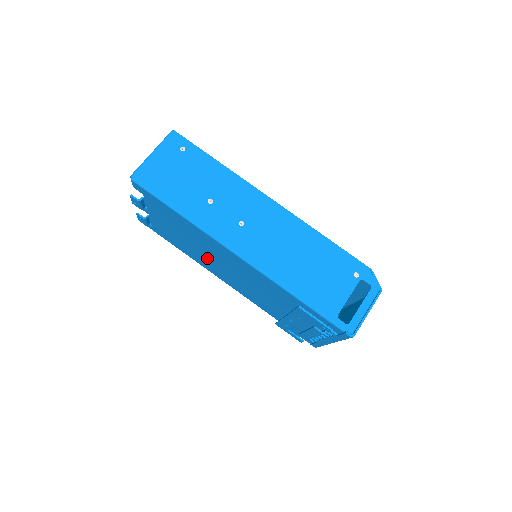
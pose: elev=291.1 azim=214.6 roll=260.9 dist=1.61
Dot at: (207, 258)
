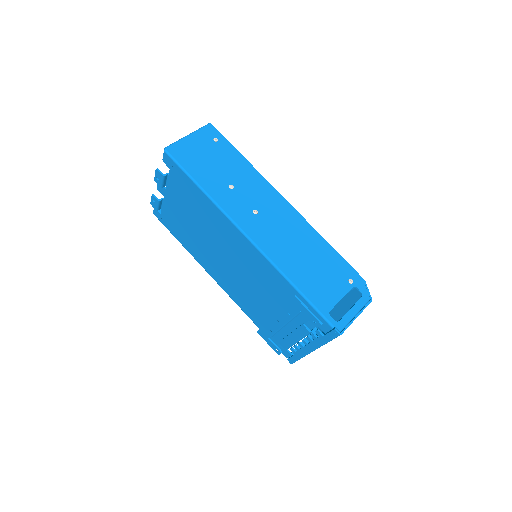
Dot at: (209, 249)
